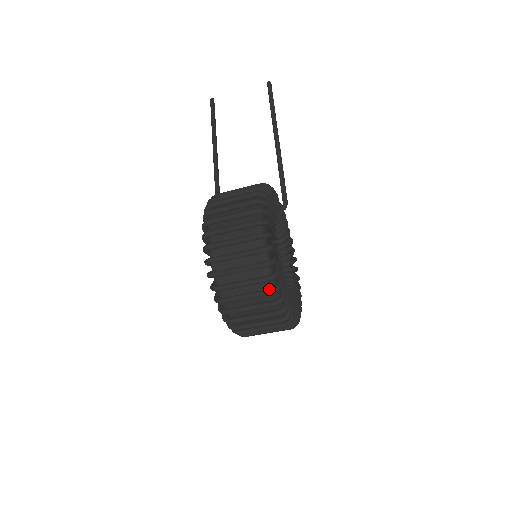
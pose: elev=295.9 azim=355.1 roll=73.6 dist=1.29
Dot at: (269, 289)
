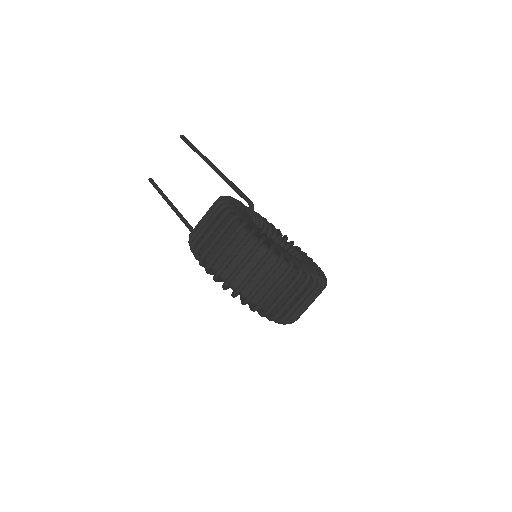
Dot at: (275, 262)
